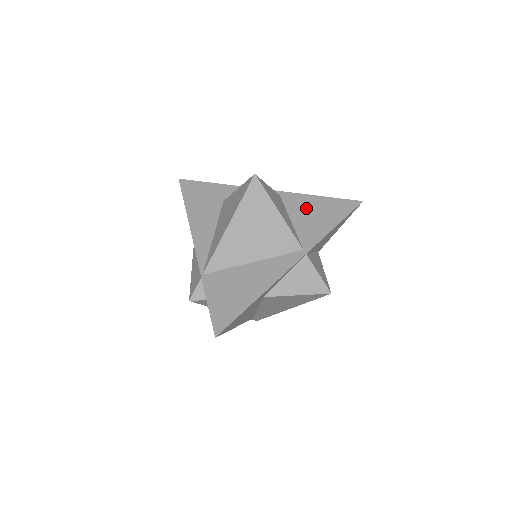
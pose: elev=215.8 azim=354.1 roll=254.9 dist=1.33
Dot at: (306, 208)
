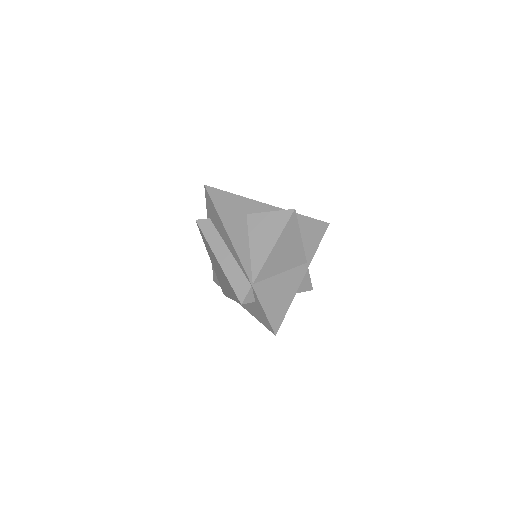
Dot at: (301, 226)
